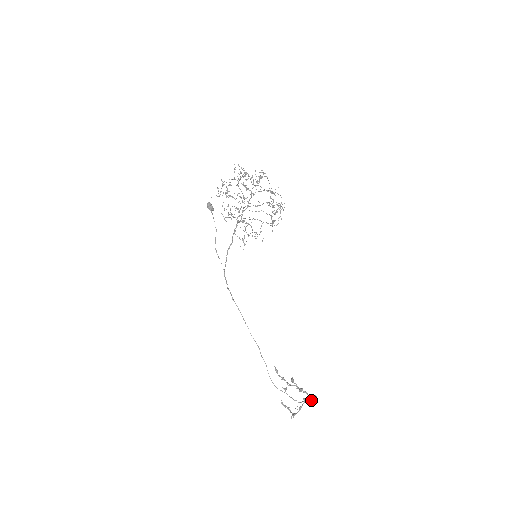
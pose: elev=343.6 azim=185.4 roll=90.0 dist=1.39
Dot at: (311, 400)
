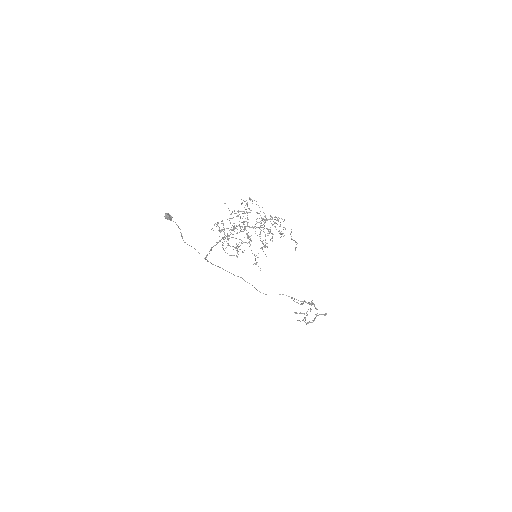
Dot at: occluded
